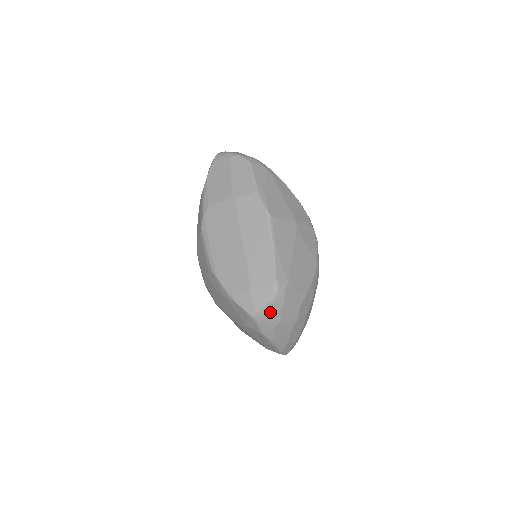
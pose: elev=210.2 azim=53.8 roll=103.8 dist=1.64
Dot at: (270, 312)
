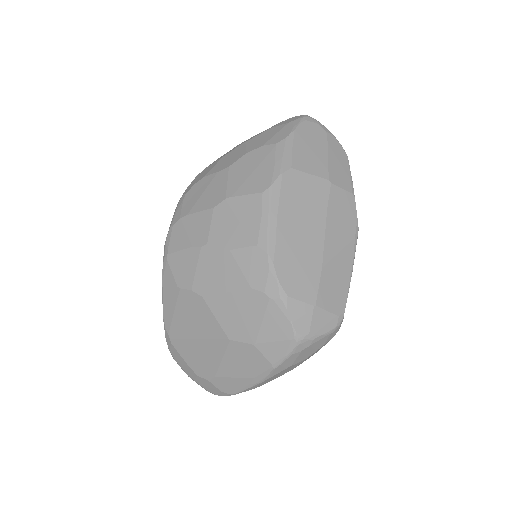
Dot at: (314, 345)
